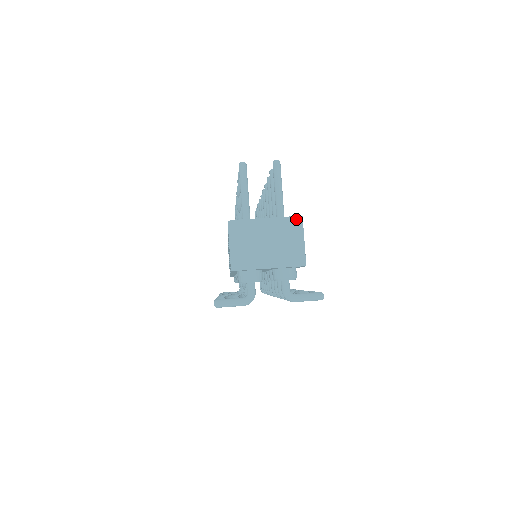
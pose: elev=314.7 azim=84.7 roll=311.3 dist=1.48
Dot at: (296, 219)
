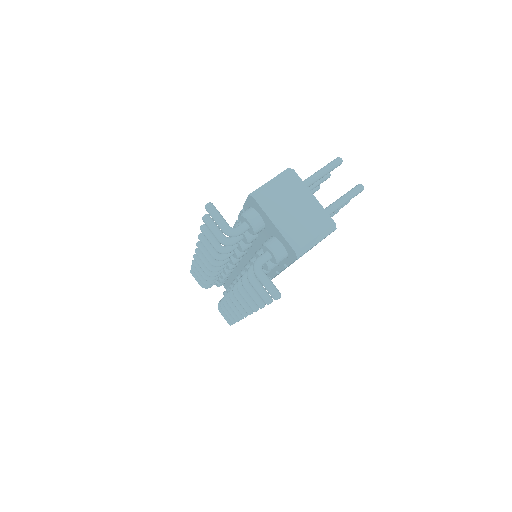
Dot at: (332, 223)
